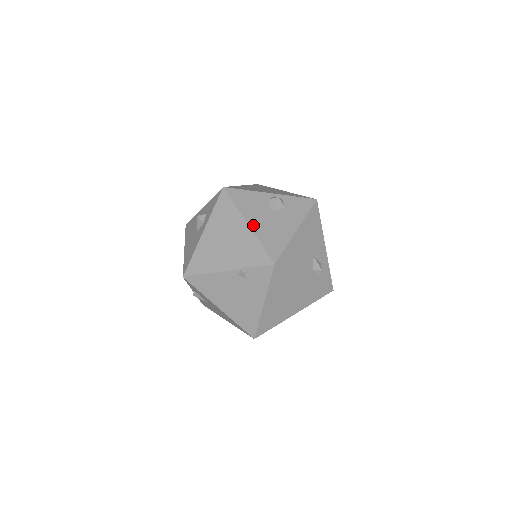
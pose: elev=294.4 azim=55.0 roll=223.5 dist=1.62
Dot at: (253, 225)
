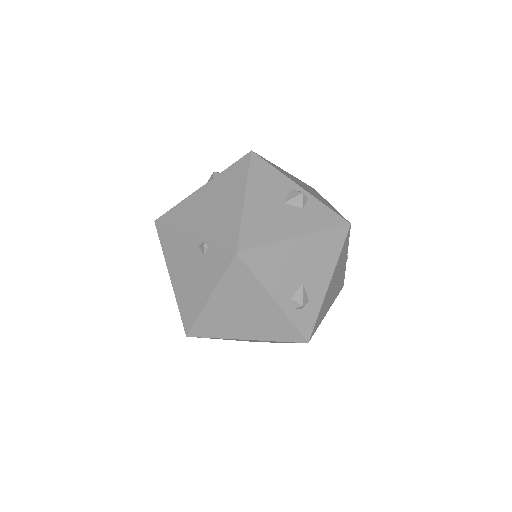
Dot at: (249, 202)
